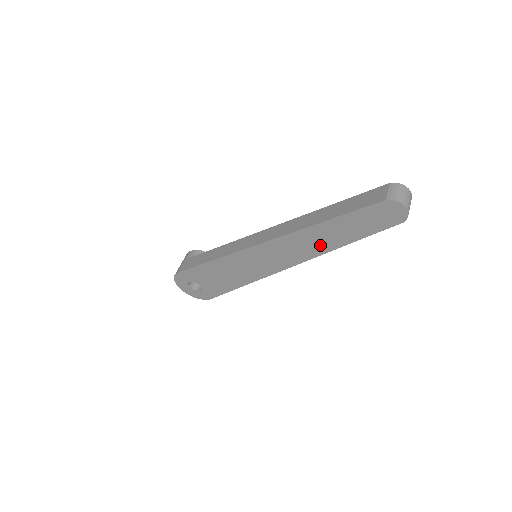
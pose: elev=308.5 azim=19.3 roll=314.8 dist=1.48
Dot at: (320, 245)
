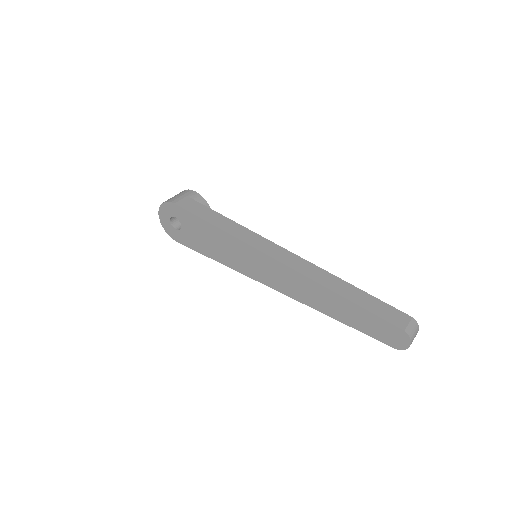
Dot at: (321, 304)
